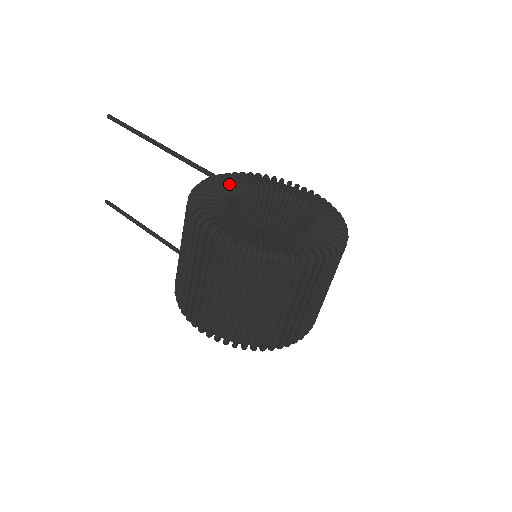
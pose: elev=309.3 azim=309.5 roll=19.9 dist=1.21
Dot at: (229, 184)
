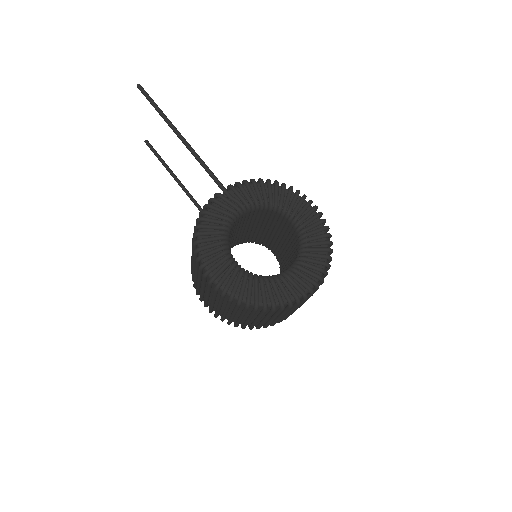
Dot at: (235, 205)
